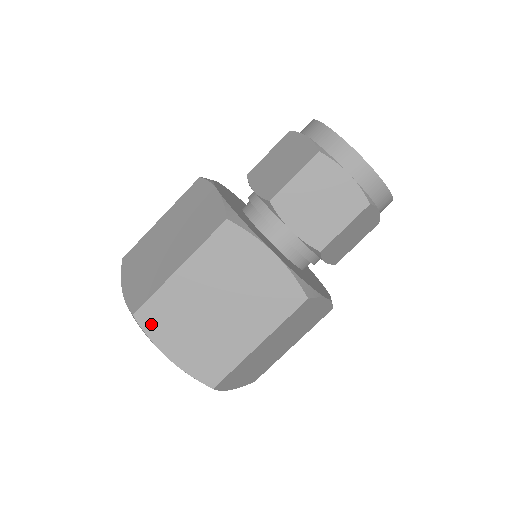
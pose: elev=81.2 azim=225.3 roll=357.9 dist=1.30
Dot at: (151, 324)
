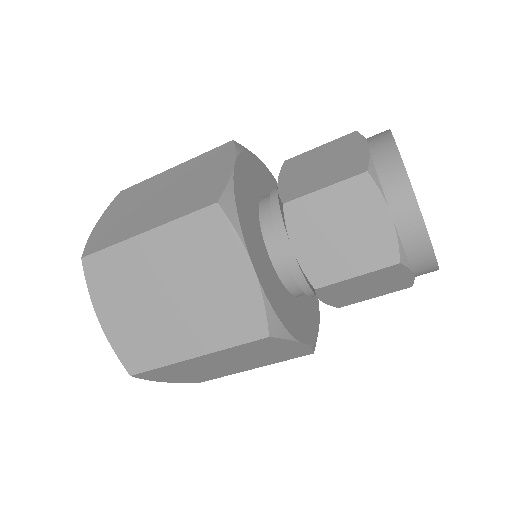
Dot at: (120, 199)
